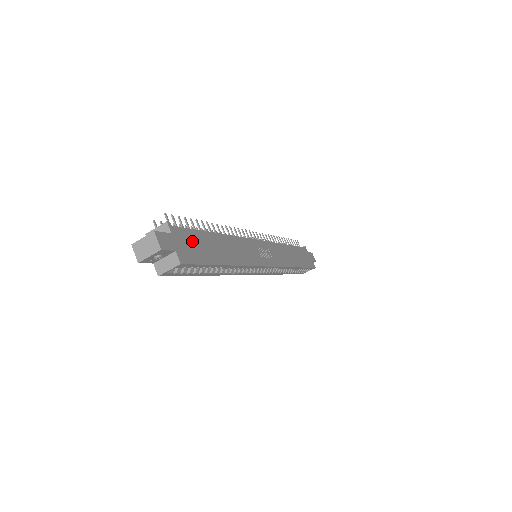
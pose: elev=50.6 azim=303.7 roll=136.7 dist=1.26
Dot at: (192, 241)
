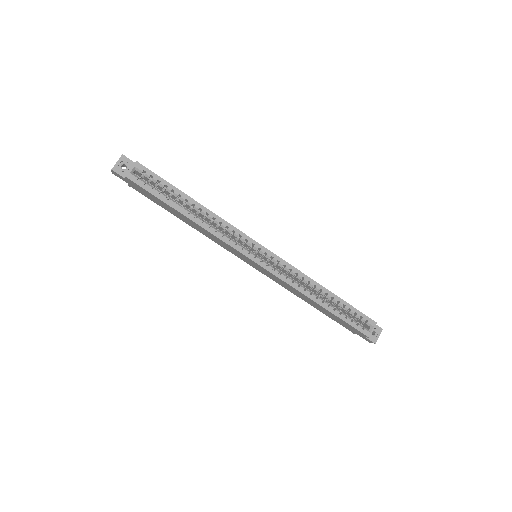
Dot at: occluded
